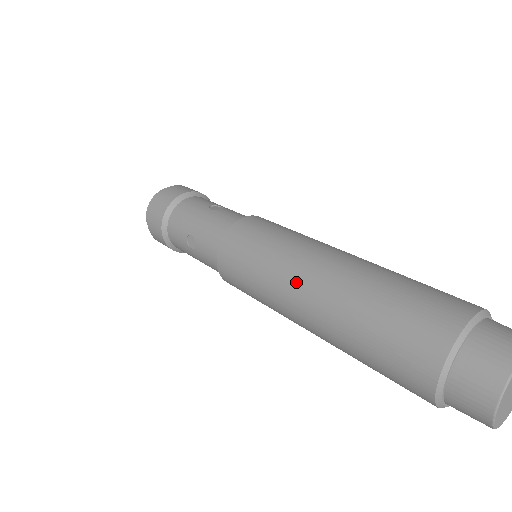
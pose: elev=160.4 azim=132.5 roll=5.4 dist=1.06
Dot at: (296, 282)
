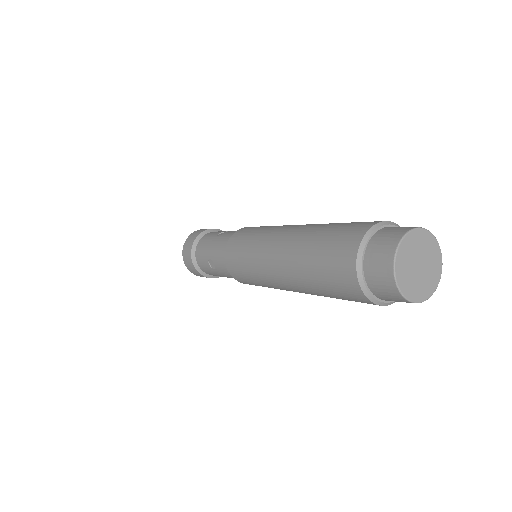
Dot at: (269, 258)
